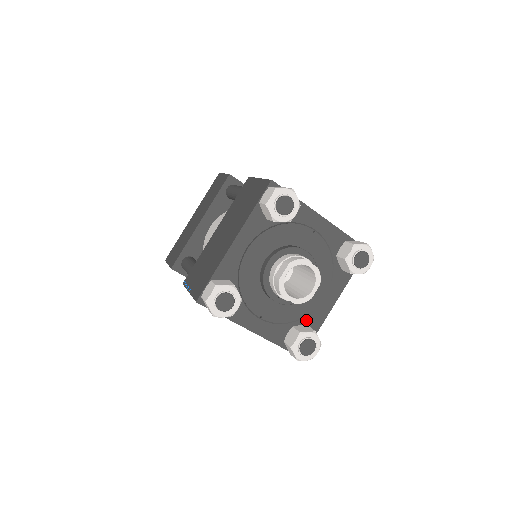
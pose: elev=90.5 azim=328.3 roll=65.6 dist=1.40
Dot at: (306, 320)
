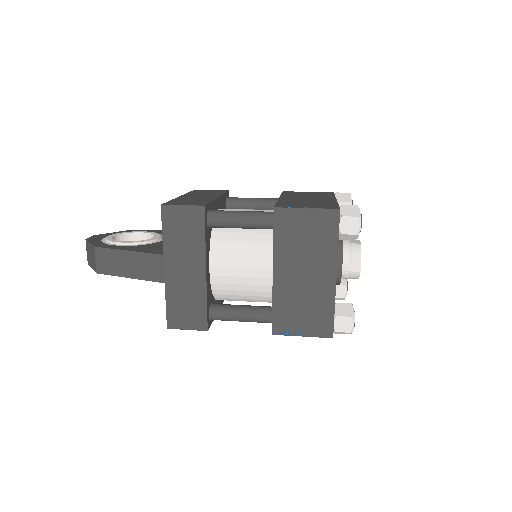
Dot at: occluded
